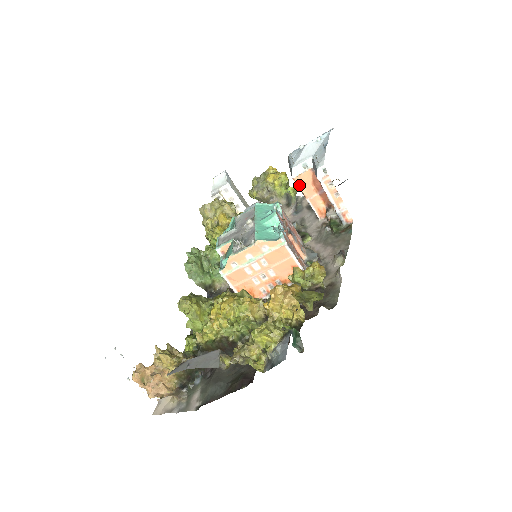
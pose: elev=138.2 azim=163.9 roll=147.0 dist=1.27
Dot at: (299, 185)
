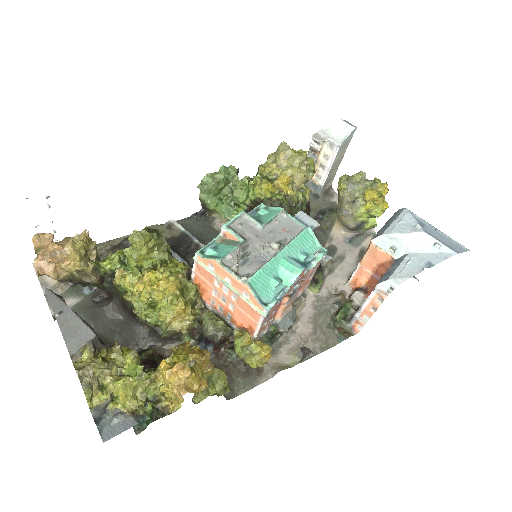
Dot at: (368, 251)
